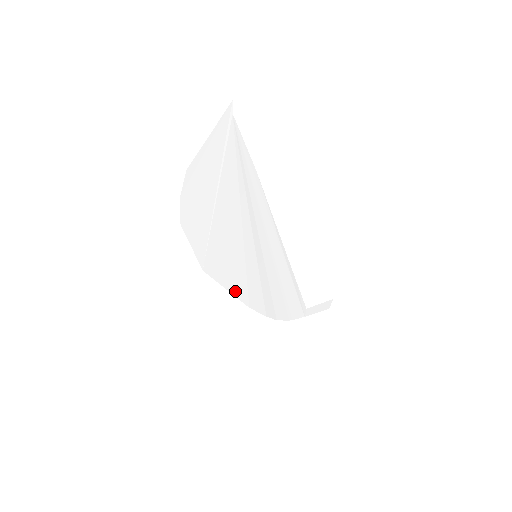
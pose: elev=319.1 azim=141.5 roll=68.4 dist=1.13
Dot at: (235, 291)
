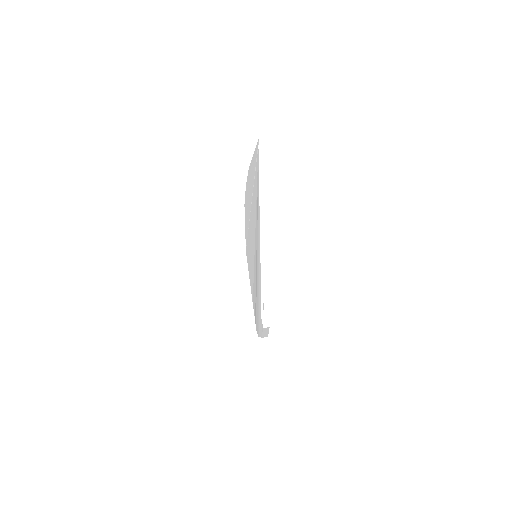
Dot at: (250, 281)
